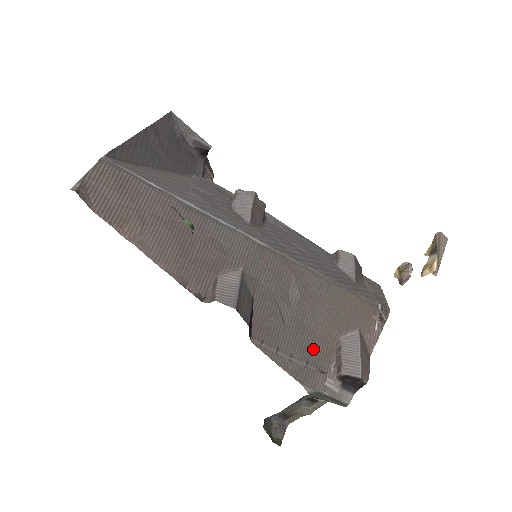
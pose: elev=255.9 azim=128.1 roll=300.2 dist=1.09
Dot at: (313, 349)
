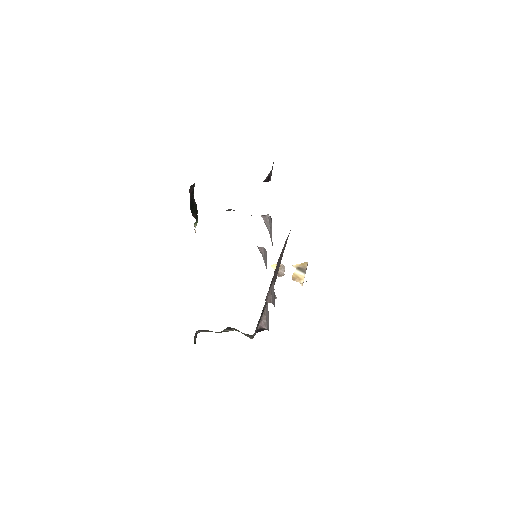
Dot at: occluded
